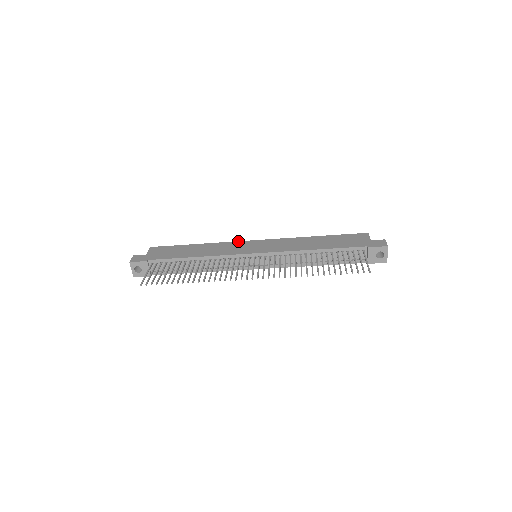
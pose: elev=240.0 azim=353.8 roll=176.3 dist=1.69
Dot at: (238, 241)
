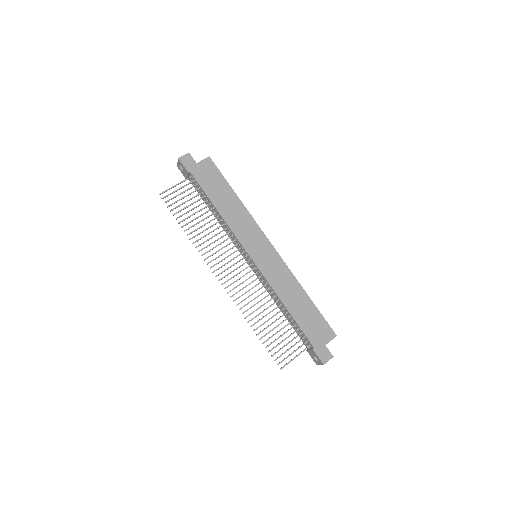
Dot at: occluded
